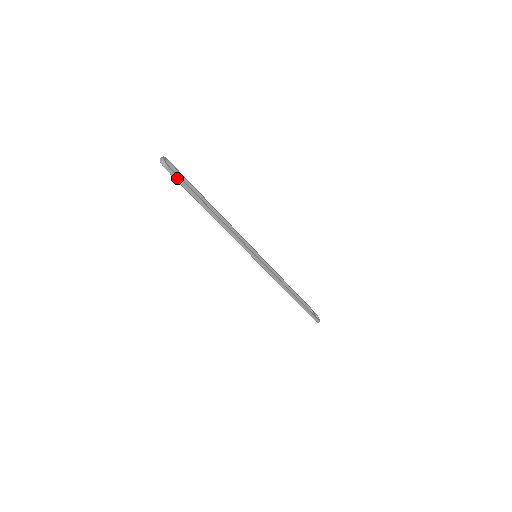
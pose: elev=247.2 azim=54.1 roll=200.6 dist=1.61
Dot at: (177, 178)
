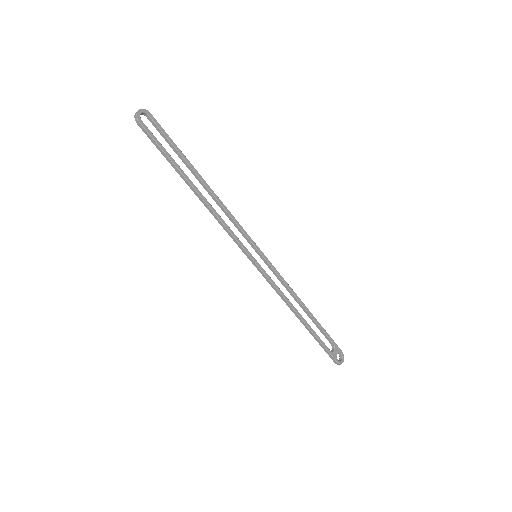
Dot at: (150, 137)
